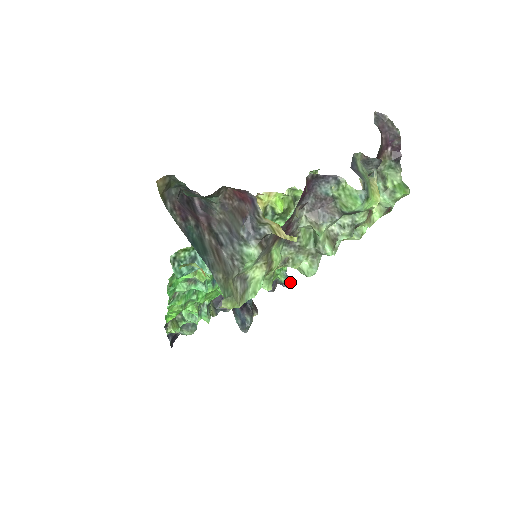
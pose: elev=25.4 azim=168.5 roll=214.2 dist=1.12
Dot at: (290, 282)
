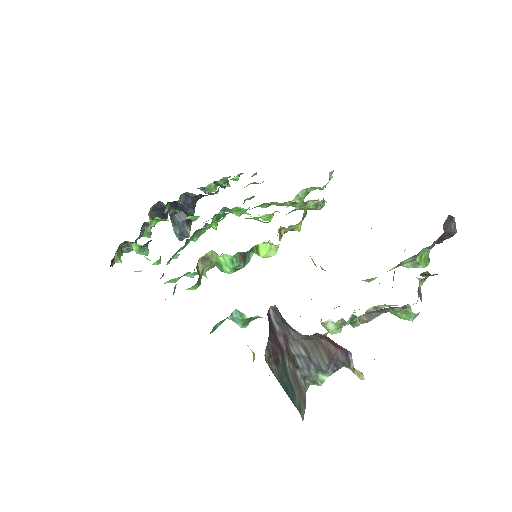
Dot at: occluded
